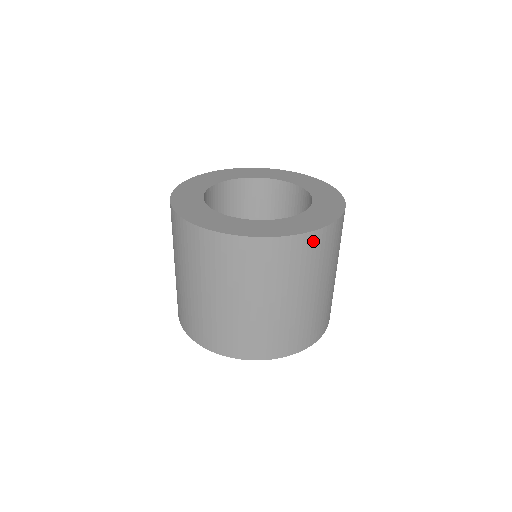
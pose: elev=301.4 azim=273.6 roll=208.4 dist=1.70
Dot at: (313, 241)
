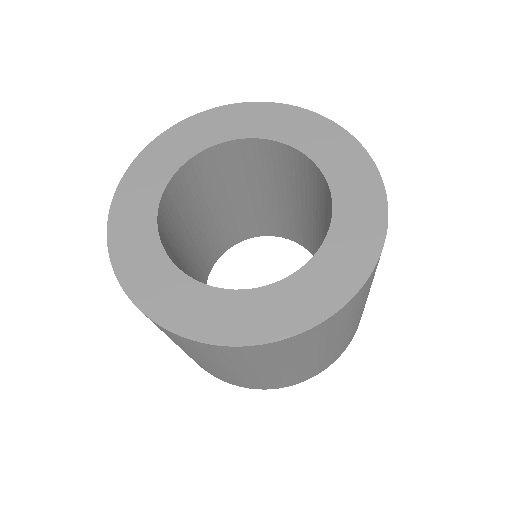
Dot at: occluded
